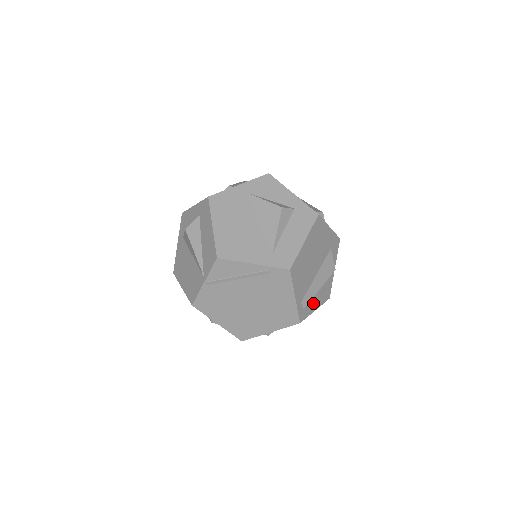
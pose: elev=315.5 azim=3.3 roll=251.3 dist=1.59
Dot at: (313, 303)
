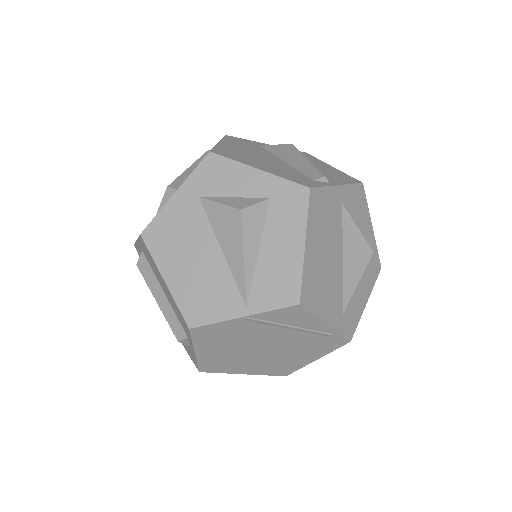
Dot at: occluded
